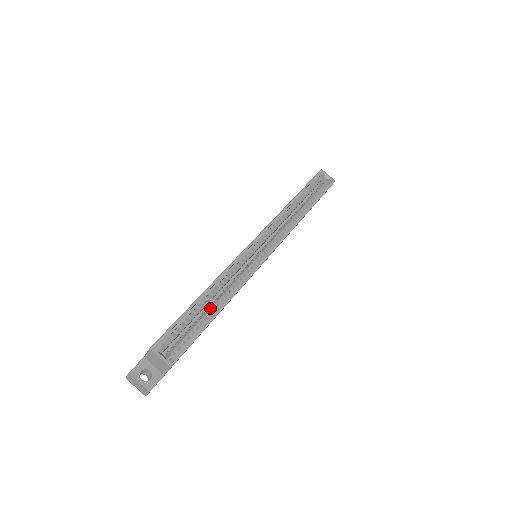
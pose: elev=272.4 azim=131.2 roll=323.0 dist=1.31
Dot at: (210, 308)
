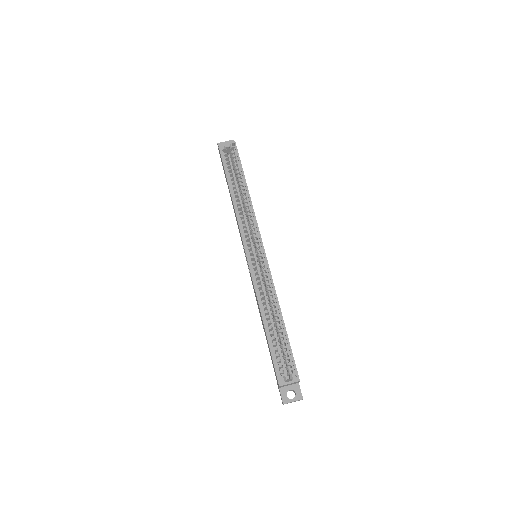
Dot at: (276, 324)
